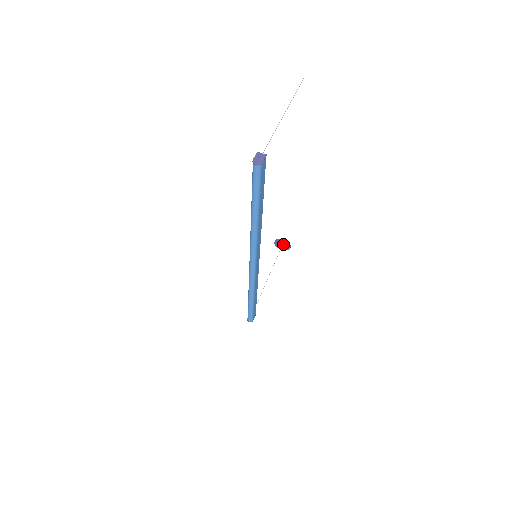
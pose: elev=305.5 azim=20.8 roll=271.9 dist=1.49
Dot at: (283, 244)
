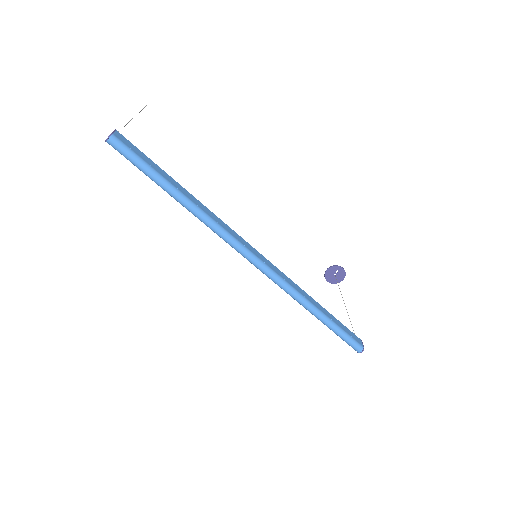
Dot at: (334, 273)
